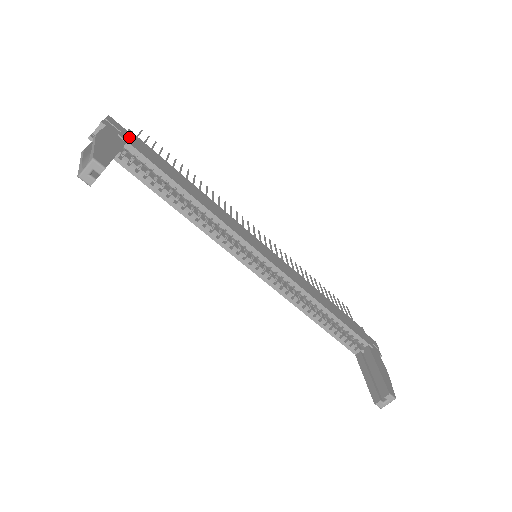
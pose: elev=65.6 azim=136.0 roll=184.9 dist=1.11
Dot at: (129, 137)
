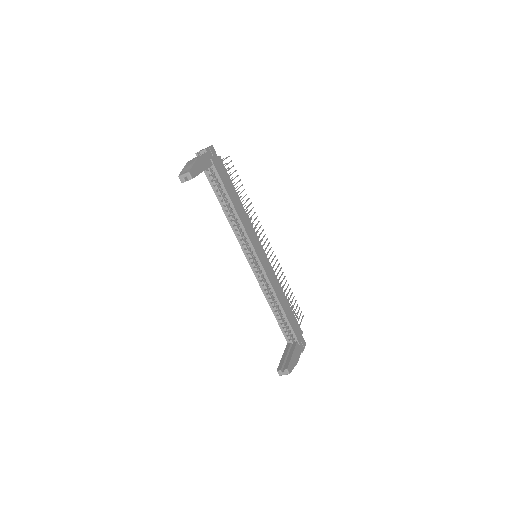
Dot at: (217, 161)
